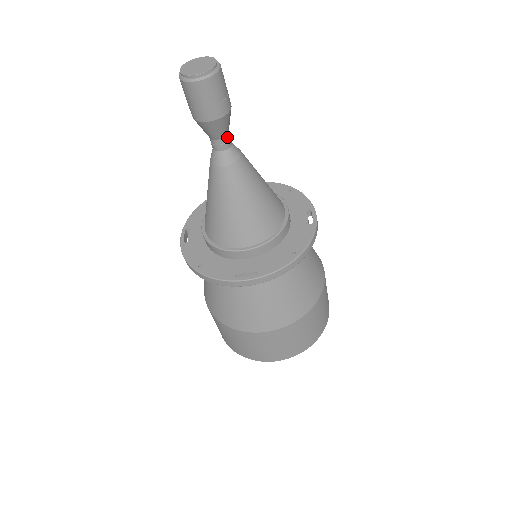
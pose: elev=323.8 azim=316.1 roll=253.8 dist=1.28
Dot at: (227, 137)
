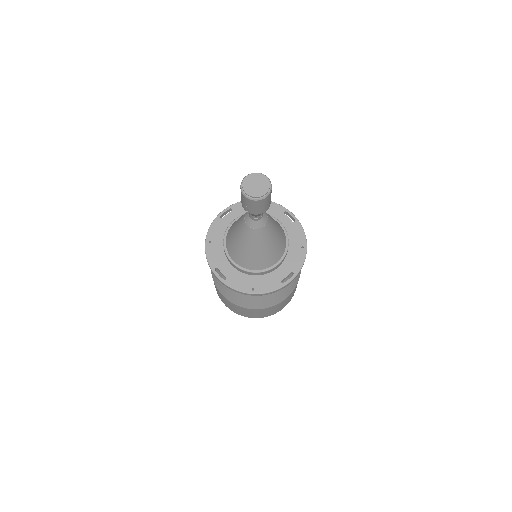
Dot at: occluded
